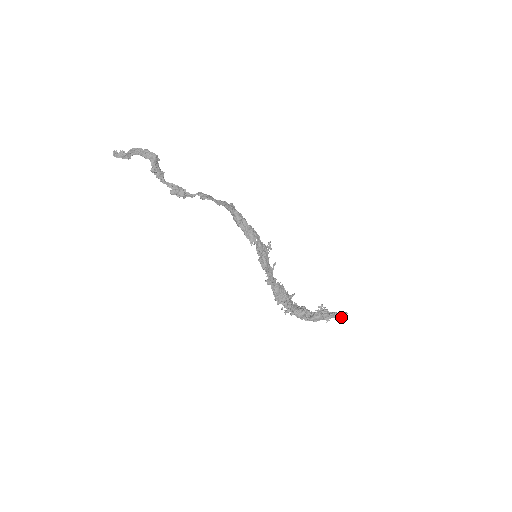
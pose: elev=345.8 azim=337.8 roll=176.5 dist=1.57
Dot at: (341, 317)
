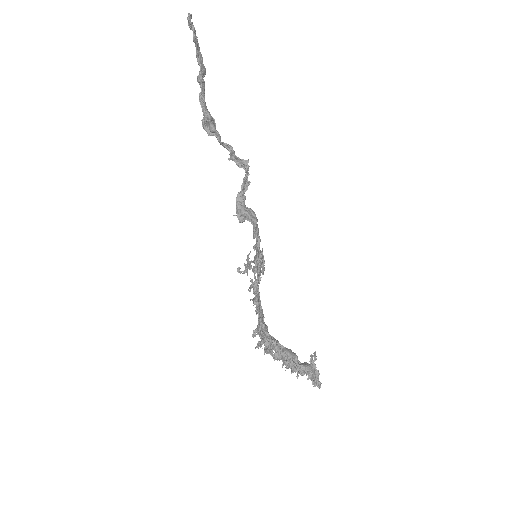
Dot at: (320, 384)
